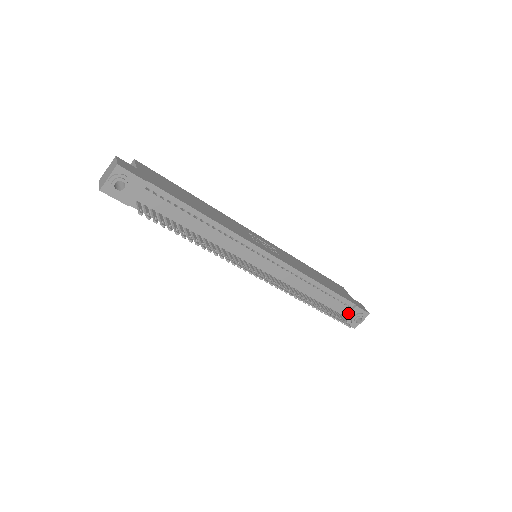
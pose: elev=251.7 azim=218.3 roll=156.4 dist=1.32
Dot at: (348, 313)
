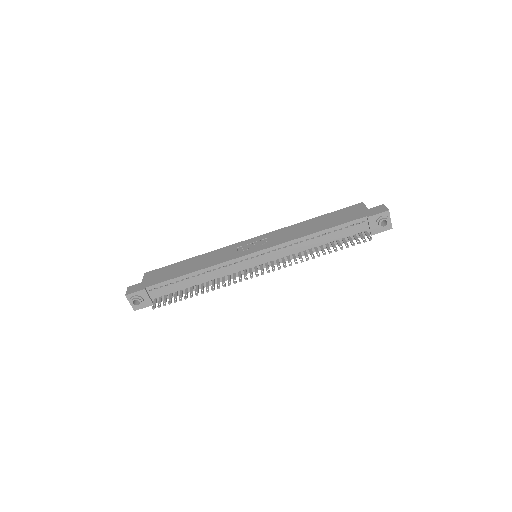
Dot at: (369, 226)
